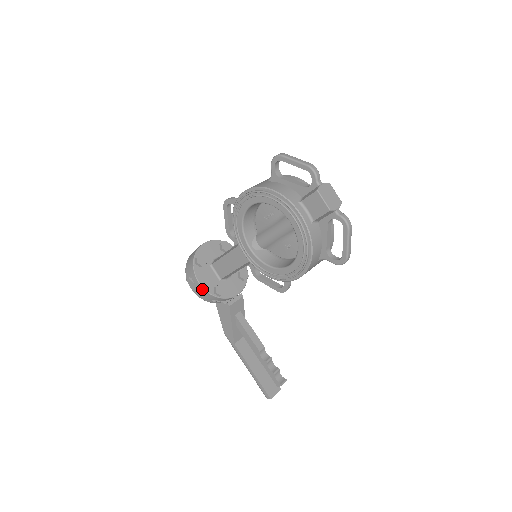
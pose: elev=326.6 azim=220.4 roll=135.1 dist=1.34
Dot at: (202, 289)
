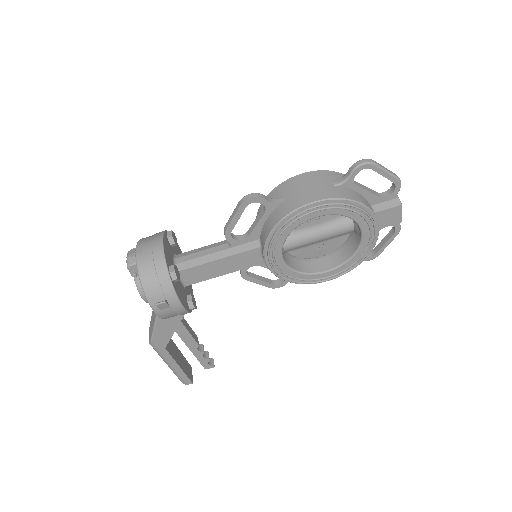
Dot at: (182, 310)
